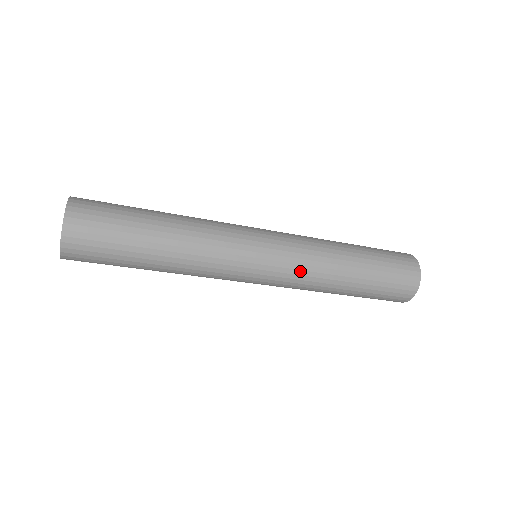
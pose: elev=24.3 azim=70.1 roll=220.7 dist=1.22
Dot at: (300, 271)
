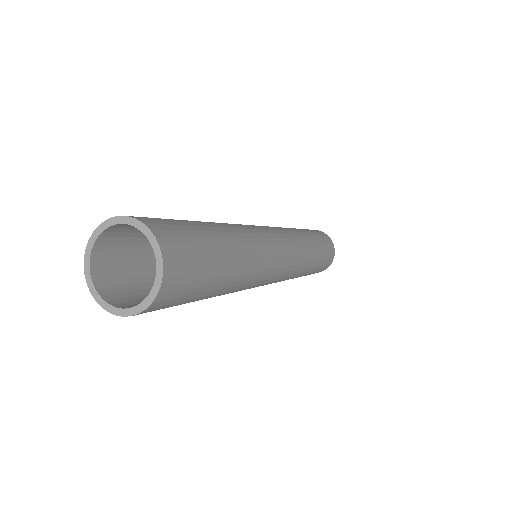
Dot at: occluded
